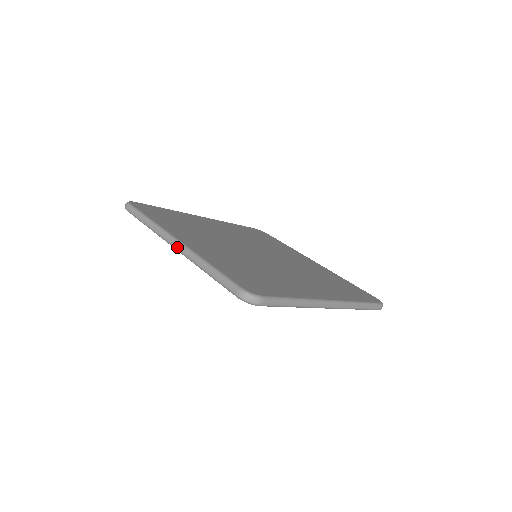
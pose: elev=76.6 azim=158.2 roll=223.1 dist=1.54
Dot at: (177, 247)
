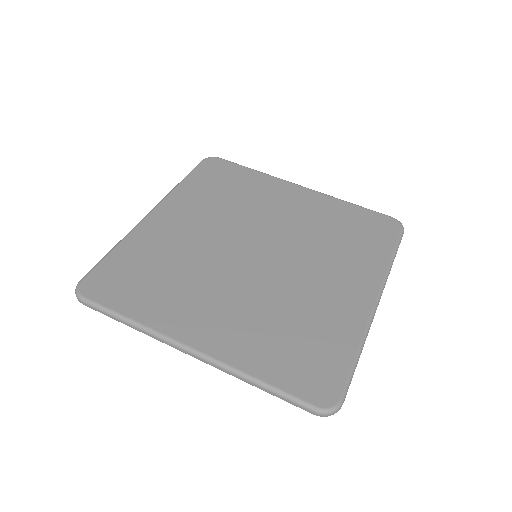
Dot at: occluded
